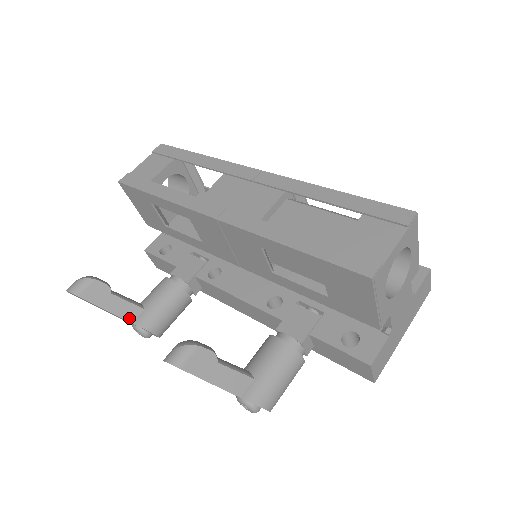
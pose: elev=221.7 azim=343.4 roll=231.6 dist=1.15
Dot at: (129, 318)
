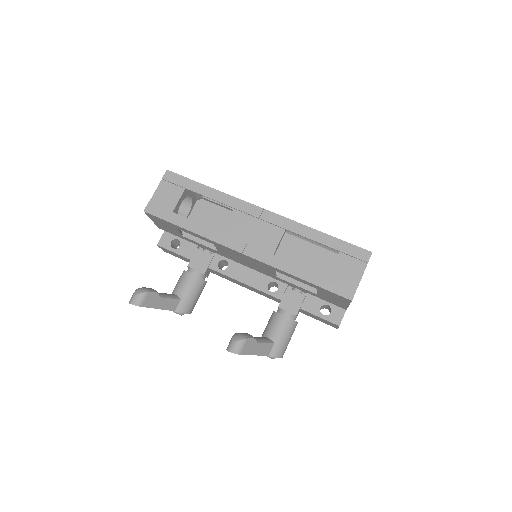
Dot at: (172, 309)
